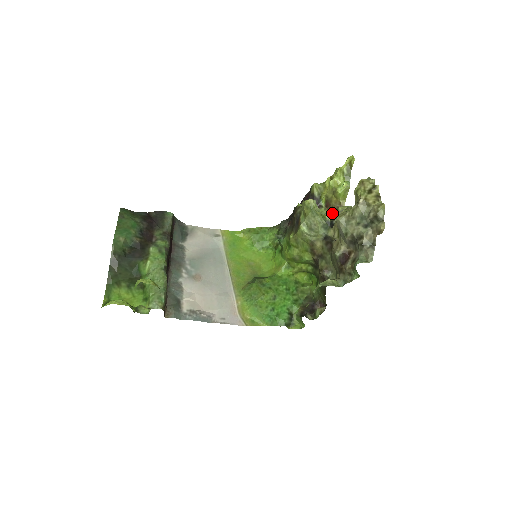
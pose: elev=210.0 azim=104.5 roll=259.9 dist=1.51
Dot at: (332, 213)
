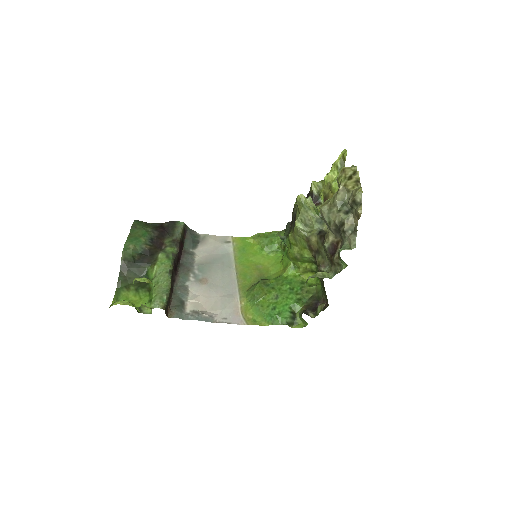
Dot at: occluded
